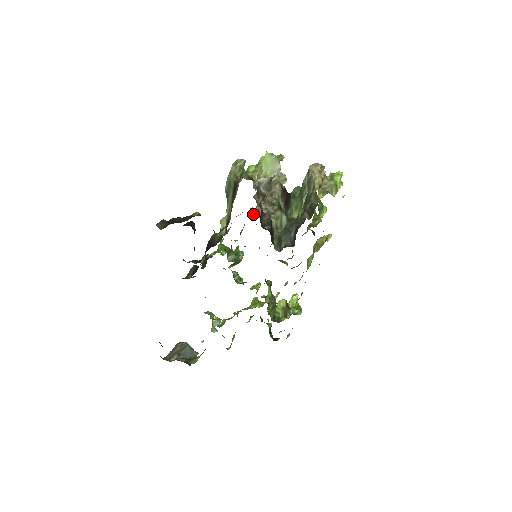
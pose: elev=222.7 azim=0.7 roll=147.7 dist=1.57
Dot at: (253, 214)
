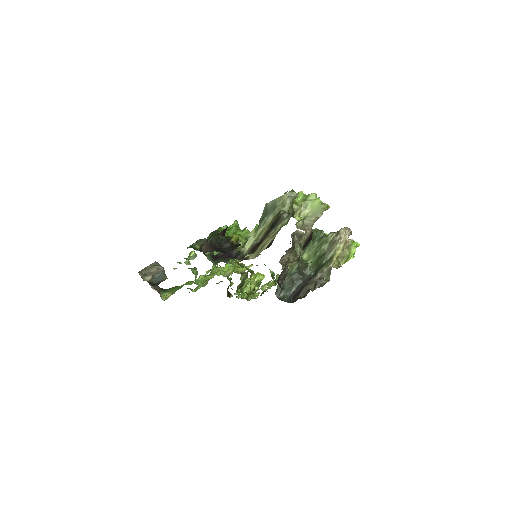
Dot at: occluded
